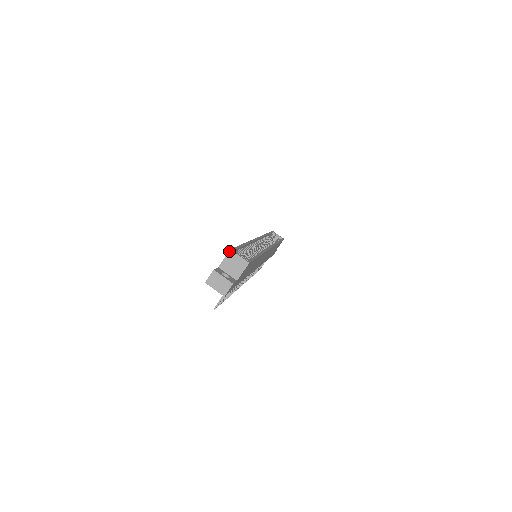
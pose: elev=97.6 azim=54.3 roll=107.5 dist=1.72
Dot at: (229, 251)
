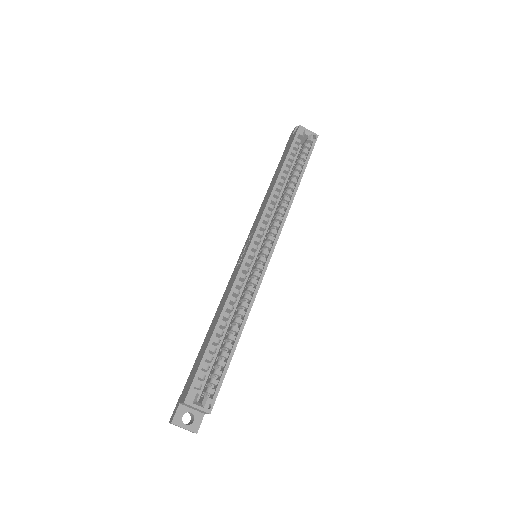
Dot at: (183, 403)
